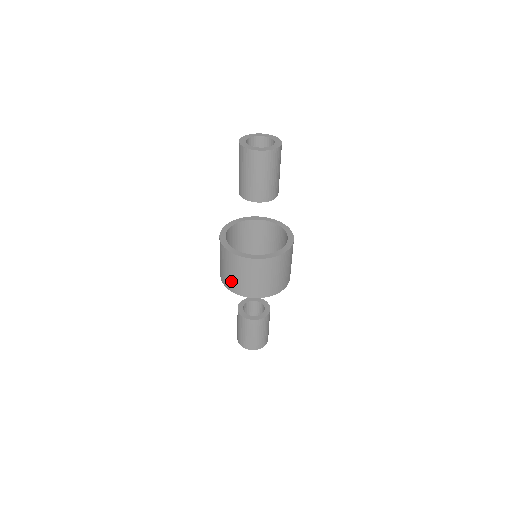
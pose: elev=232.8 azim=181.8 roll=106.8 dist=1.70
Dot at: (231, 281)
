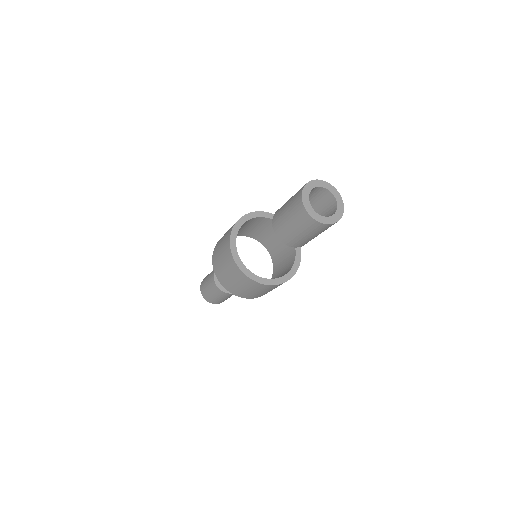
Dot at: (227, 281)
